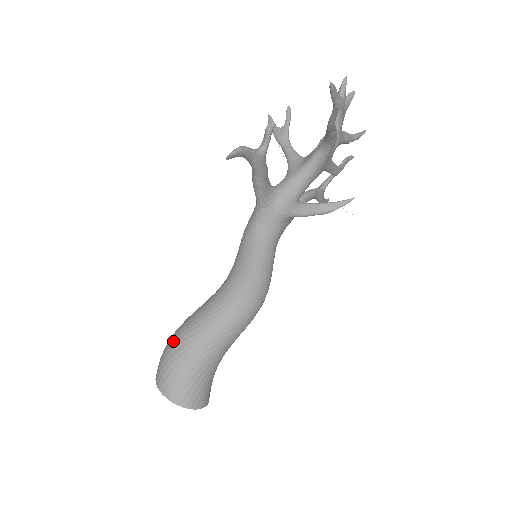
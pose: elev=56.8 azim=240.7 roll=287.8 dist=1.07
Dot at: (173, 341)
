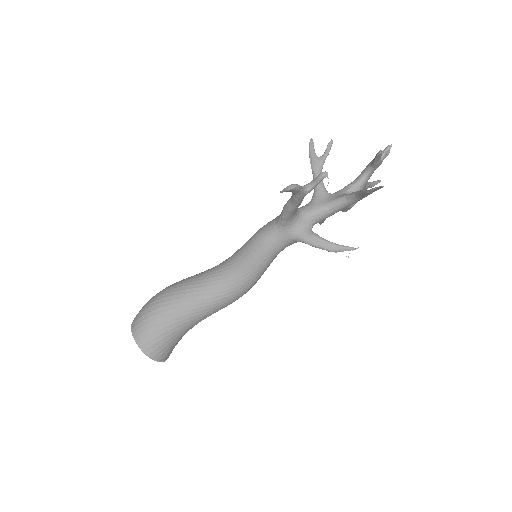
Dot at: (159, 301)
